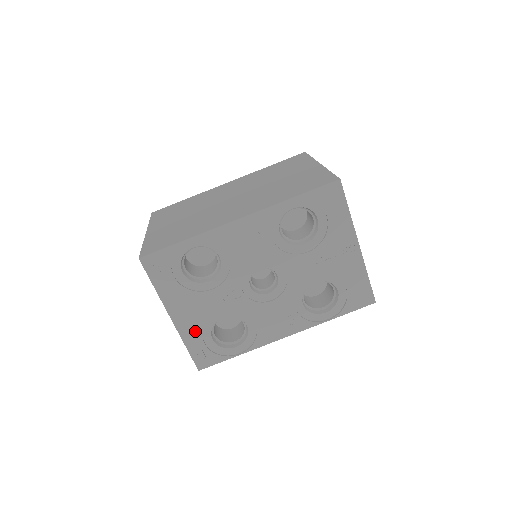
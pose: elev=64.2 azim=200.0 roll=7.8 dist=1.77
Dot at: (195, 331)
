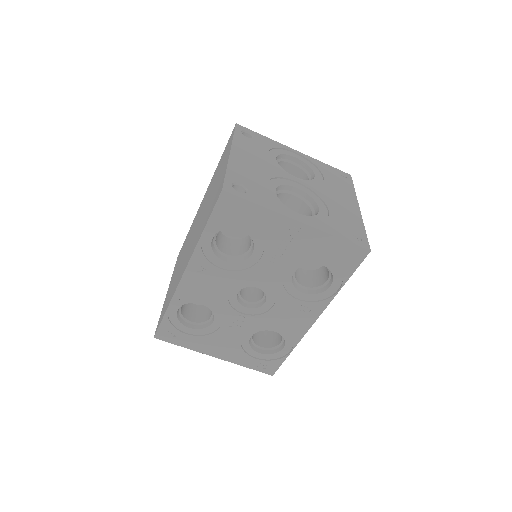
Dot at: (240, 355)
